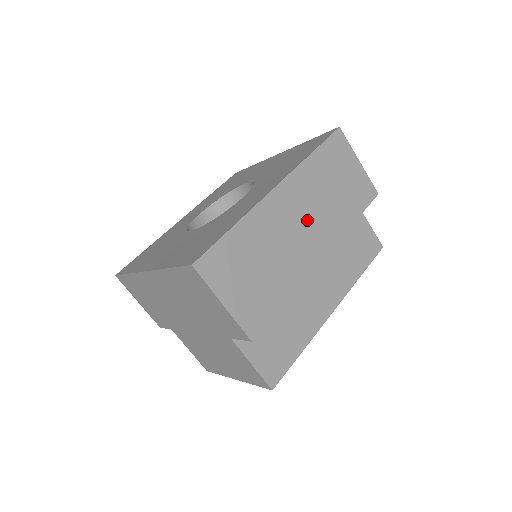
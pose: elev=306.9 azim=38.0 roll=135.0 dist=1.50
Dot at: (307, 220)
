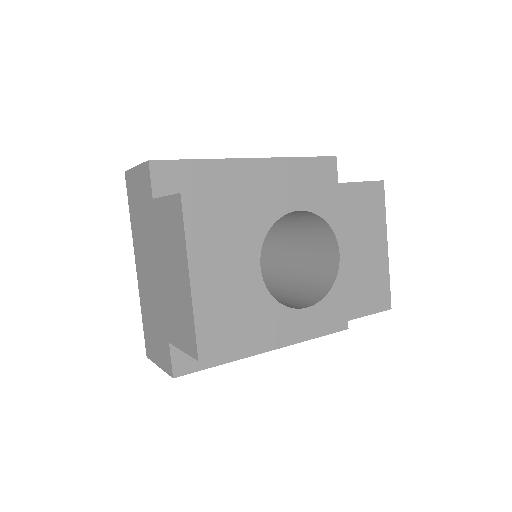
Dot at: occluded
